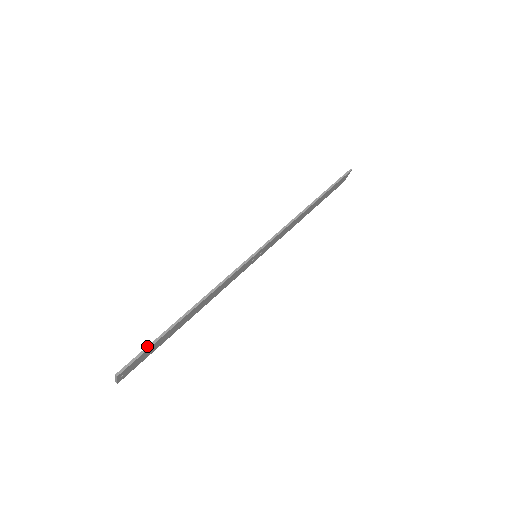
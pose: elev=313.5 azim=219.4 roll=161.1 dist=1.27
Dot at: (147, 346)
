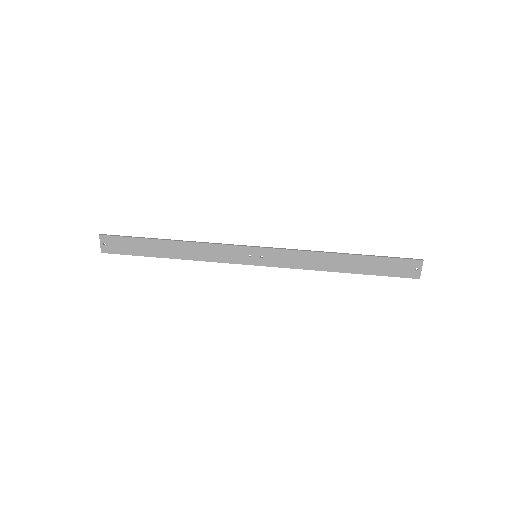
Dot at: (128, 236)
